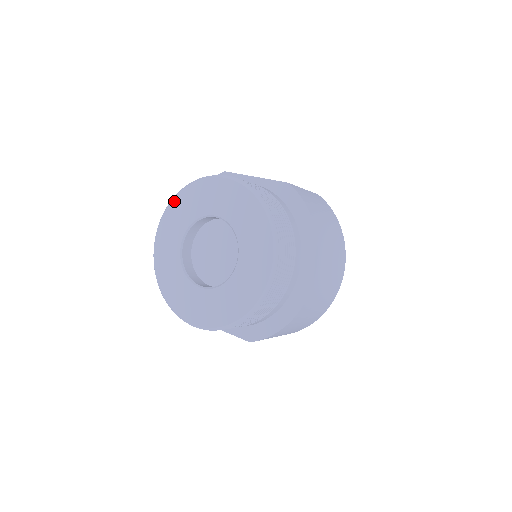
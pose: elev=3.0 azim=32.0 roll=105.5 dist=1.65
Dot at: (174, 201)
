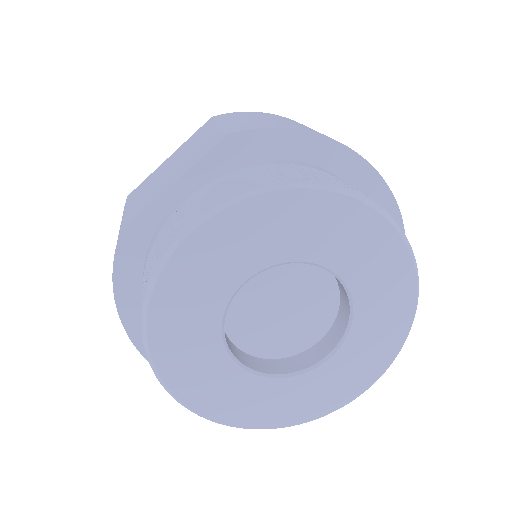
Dot at: (155, 350)
